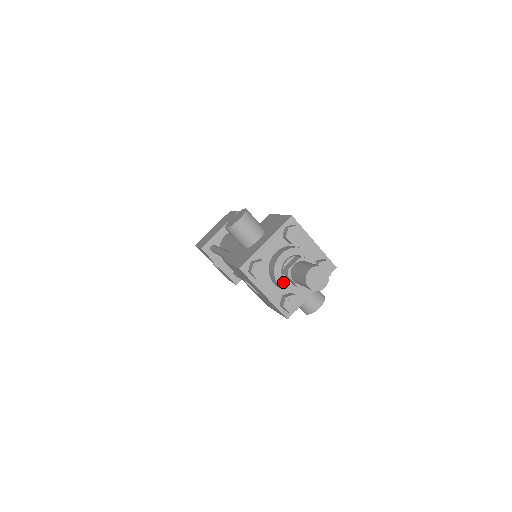
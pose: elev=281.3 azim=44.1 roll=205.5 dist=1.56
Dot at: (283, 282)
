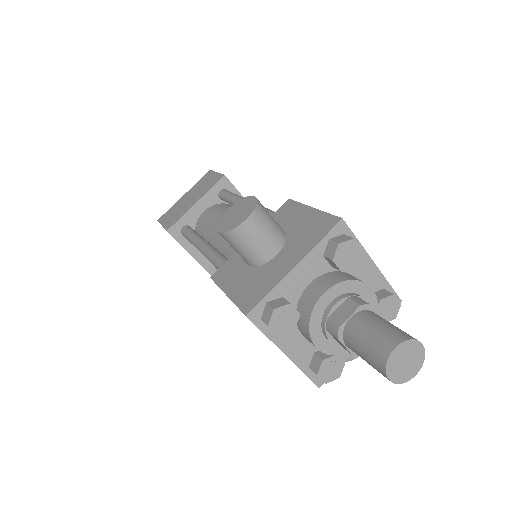
Dot at: (323, 339)
